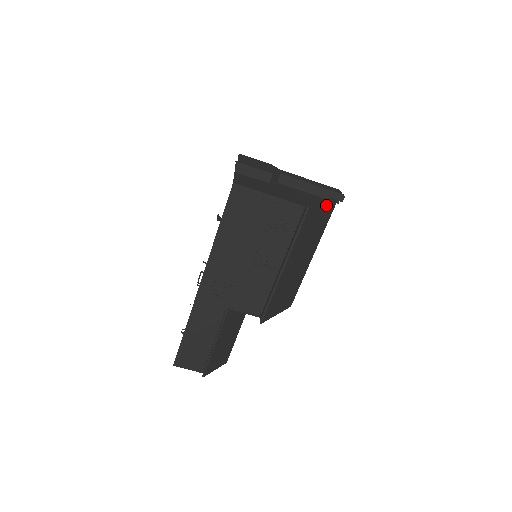
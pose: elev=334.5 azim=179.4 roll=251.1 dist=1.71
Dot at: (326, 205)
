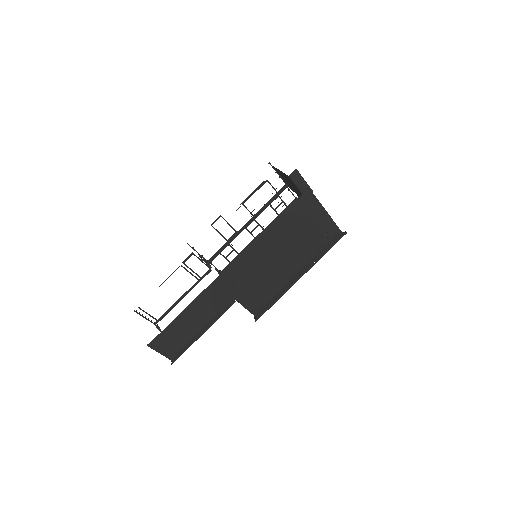
Dot at: occluded
